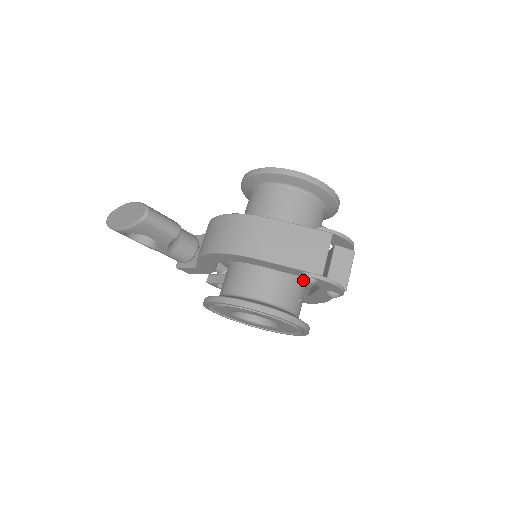
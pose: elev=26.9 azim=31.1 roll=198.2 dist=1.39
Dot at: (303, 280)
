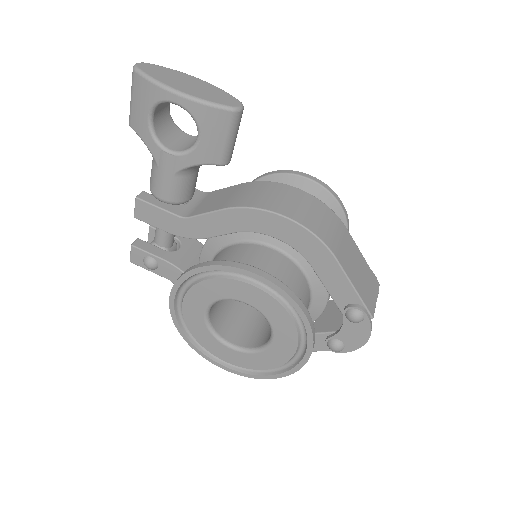
Dot at: (349, 312)
